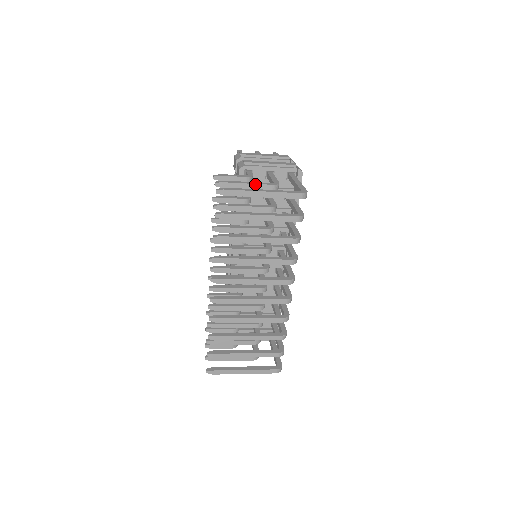
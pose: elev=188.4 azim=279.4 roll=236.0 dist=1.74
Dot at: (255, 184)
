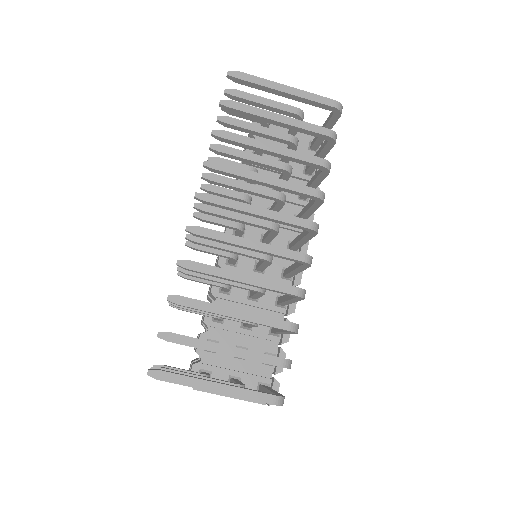
Dot at: (275, 101)
